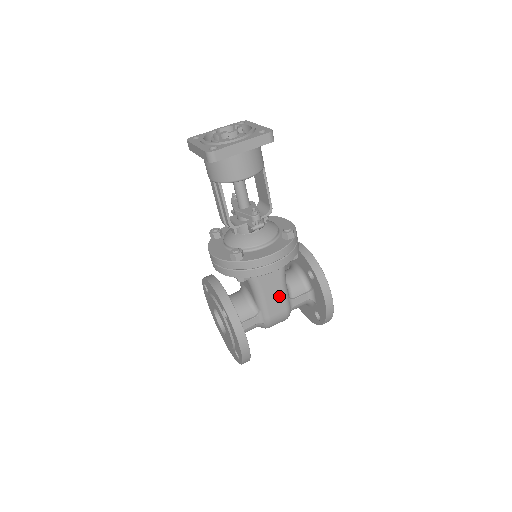
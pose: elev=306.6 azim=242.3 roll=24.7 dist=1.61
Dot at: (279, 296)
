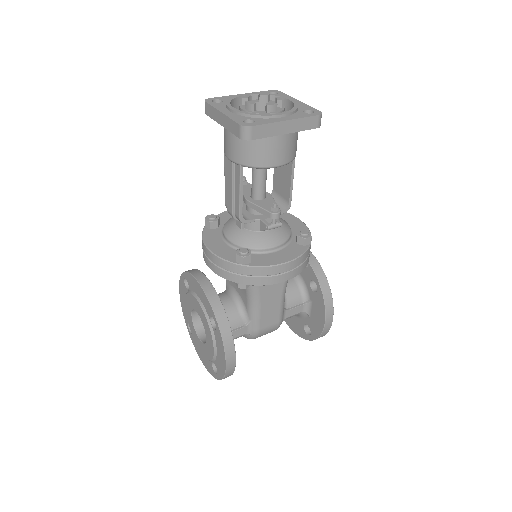
Dot at: (275, 307)
